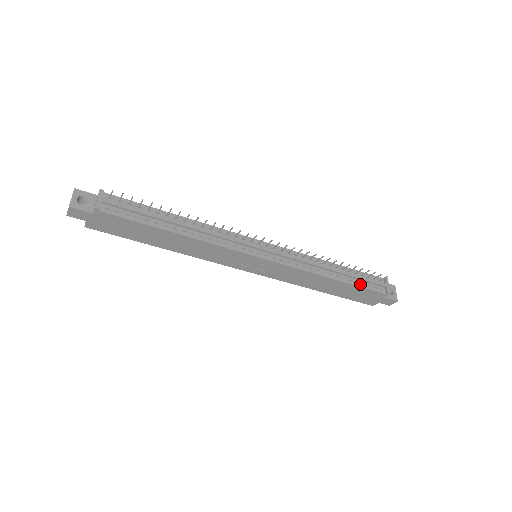
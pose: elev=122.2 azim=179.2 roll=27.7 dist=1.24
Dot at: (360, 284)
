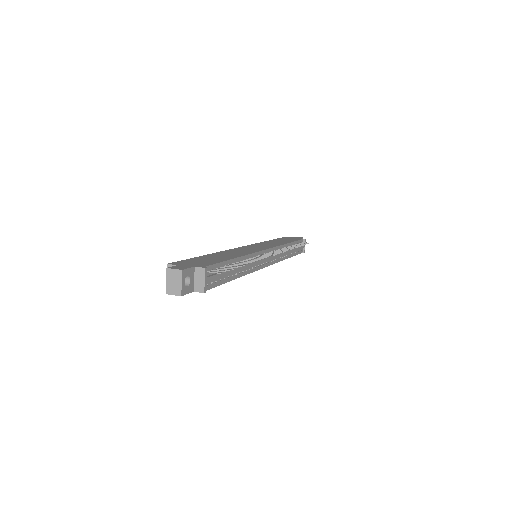
Dot at: (296, 253)
